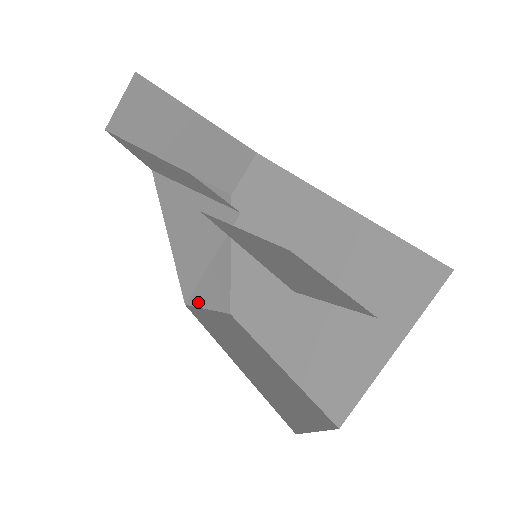
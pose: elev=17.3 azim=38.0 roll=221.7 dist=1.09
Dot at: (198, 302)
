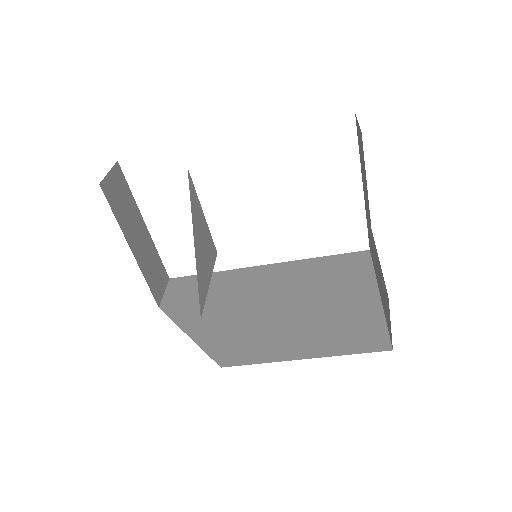
Dot at: occluded
